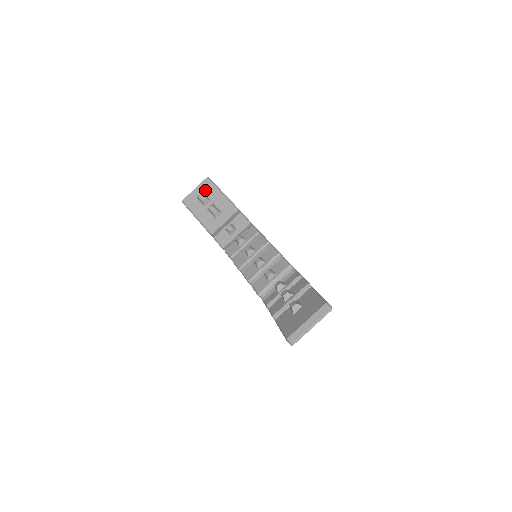
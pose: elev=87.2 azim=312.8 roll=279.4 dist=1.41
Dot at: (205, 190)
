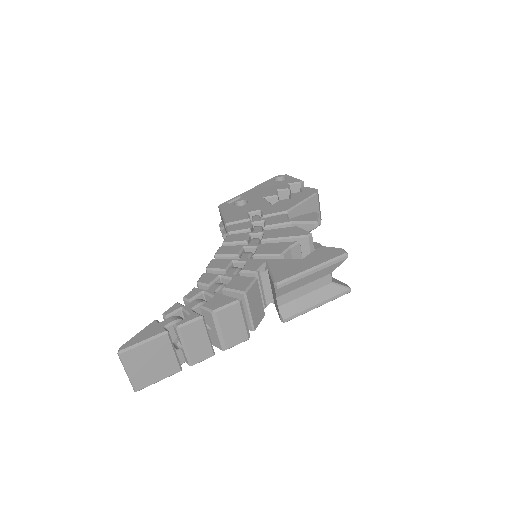
Dot at: occluded
